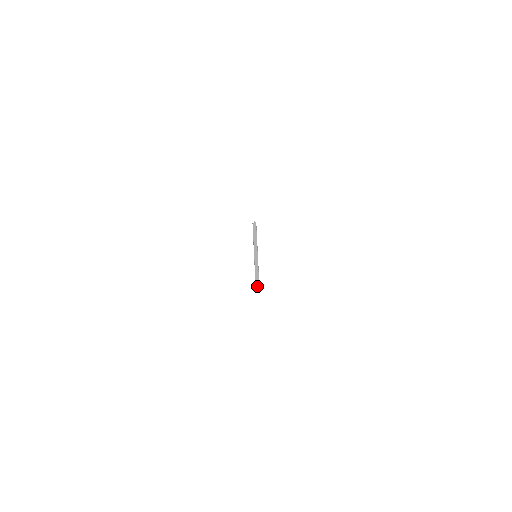
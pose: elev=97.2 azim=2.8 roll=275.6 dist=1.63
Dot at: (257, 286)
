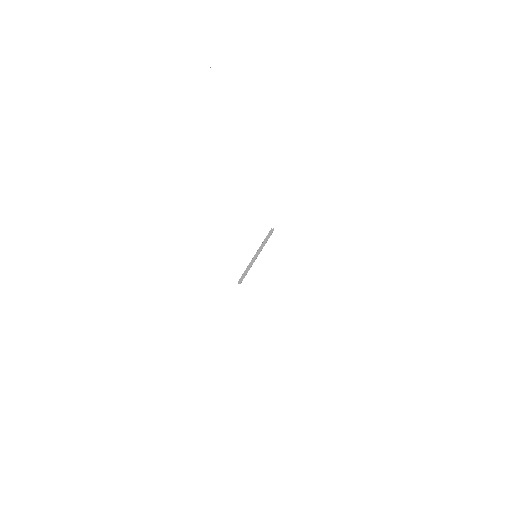
Dot at: (240, 280)
